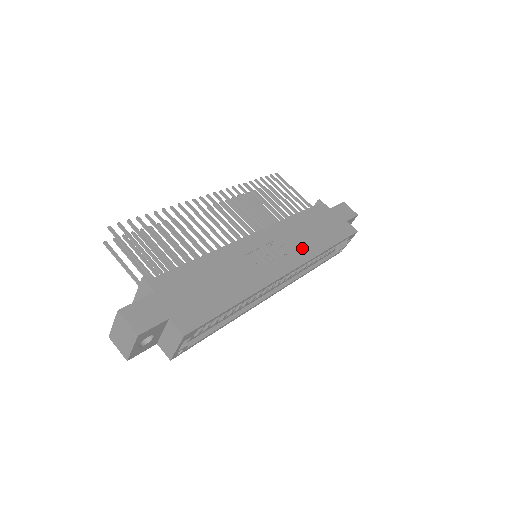
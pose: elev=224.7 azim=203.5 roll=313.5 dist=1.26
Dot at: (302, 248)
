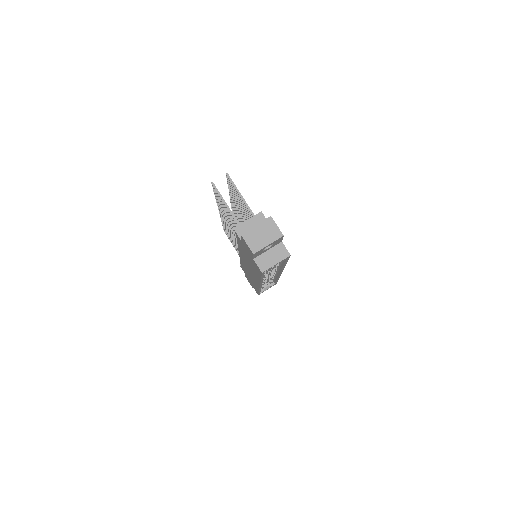
Dot at: occluded
